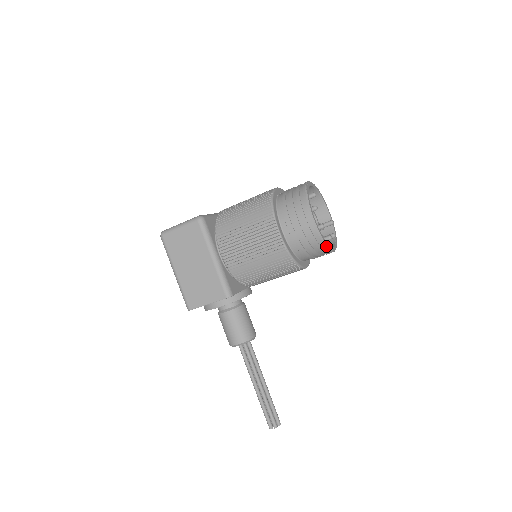
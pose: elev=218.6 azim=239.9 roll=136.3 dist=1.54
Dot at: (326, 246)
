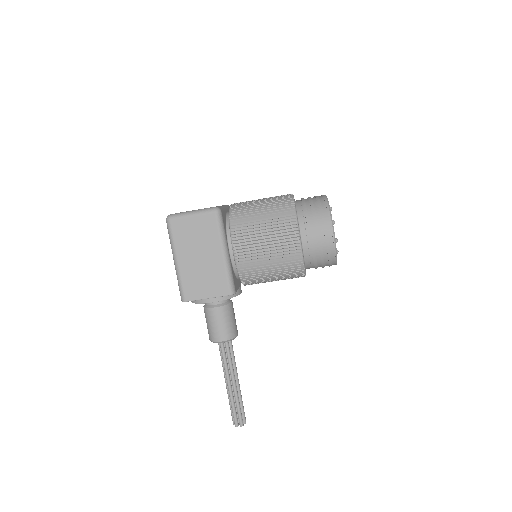
Dot at: (336, 260)
